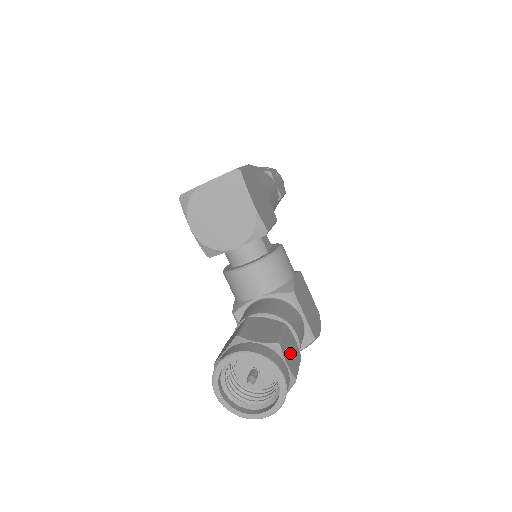
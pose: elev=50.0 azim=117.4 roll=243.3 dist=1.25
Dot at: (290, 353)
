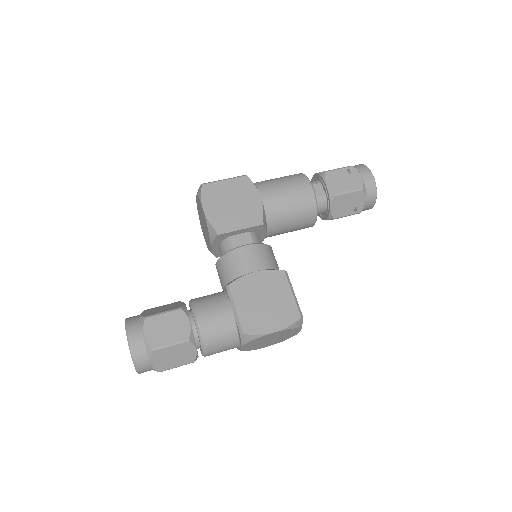
Dot at: (162, 329)
